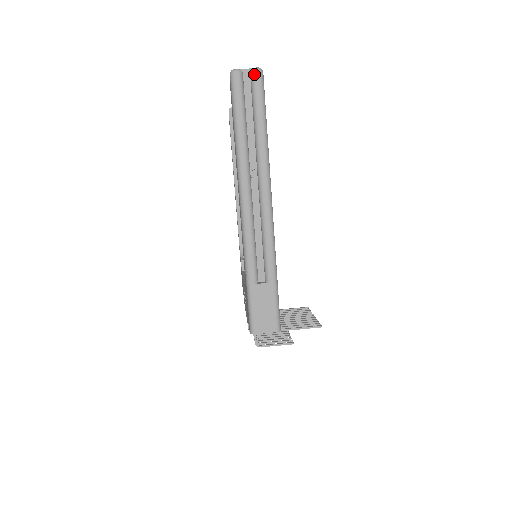
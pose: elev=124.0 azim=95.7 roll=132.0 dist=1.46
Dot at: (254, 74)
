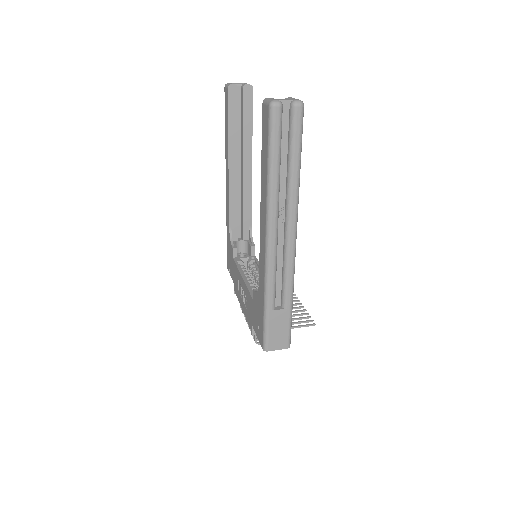
Dot at: (295, 109)
